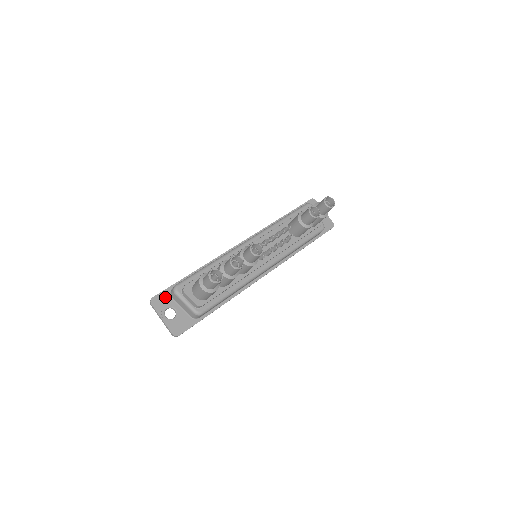
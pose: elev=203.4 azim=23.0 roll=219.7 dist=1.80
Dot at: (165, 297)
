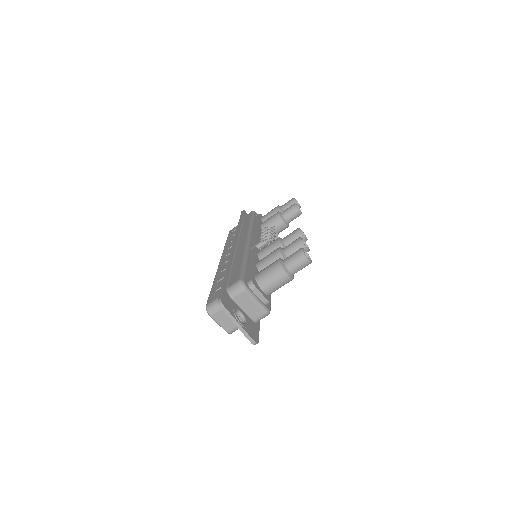
Dot at: (228, 298)
